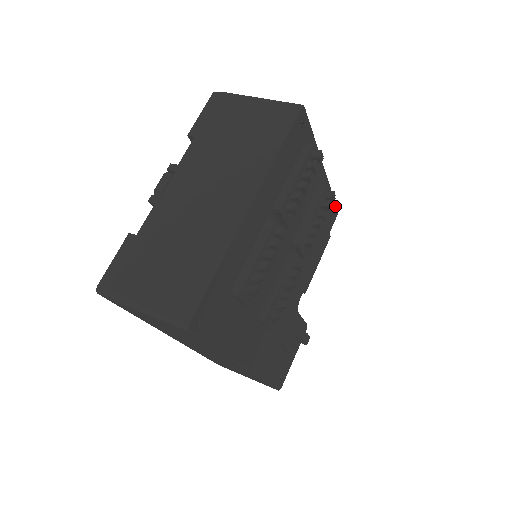
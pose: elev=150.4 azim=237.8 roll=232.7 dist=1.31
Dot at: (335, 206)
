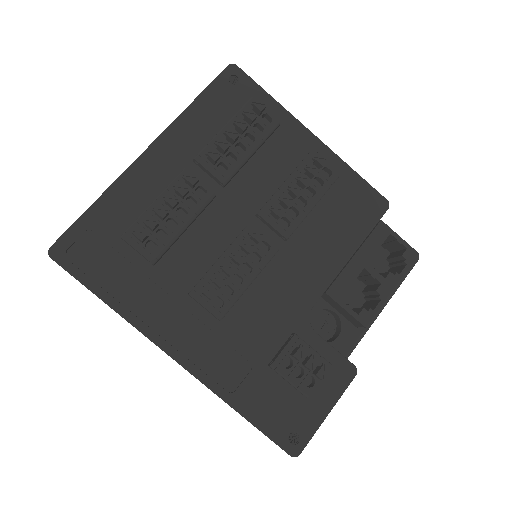
Dot at: (374, 192)
